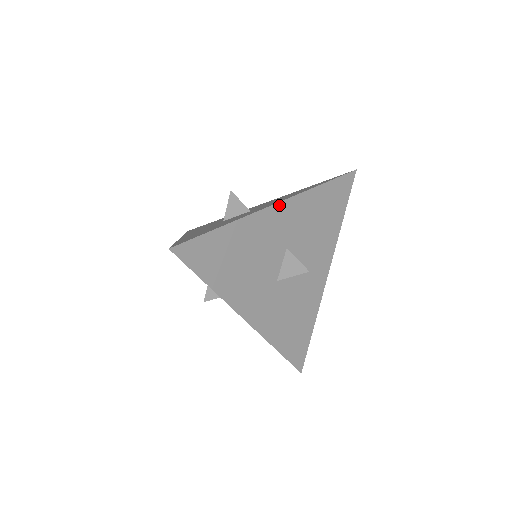
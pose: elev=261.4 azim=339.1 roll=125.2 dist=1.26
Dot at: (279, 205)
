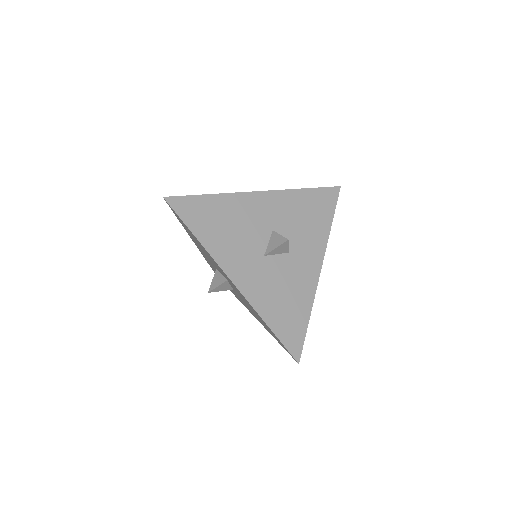
Dot at: (263, 193)
